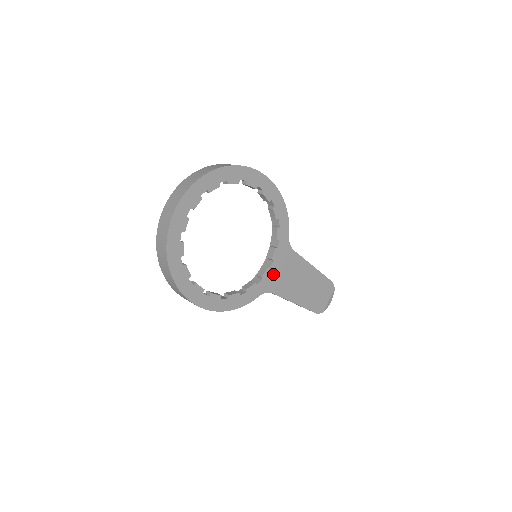
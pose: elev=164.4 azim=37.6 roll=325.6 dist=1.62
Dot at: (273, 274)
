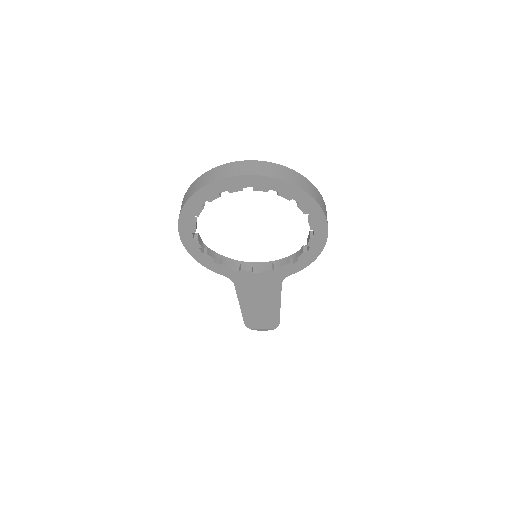
Dot at: (250, 278)
